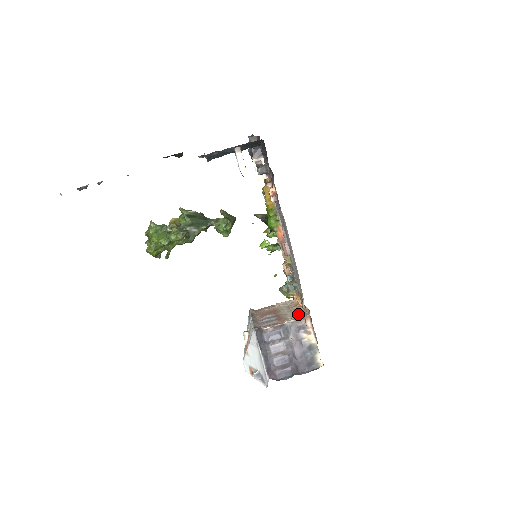
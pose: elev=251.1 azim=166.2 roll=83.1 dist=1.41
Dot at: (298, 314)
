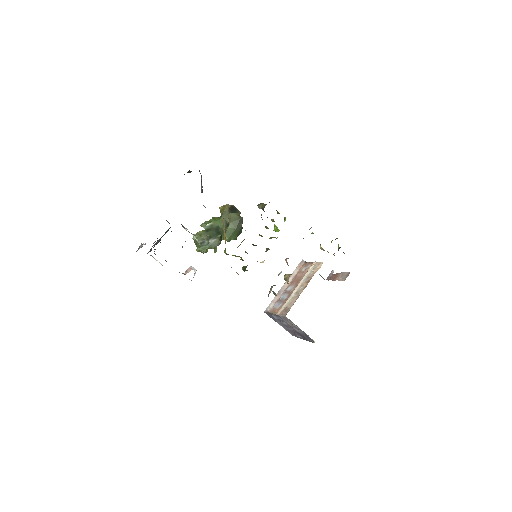
Dot at: (289, 306)
